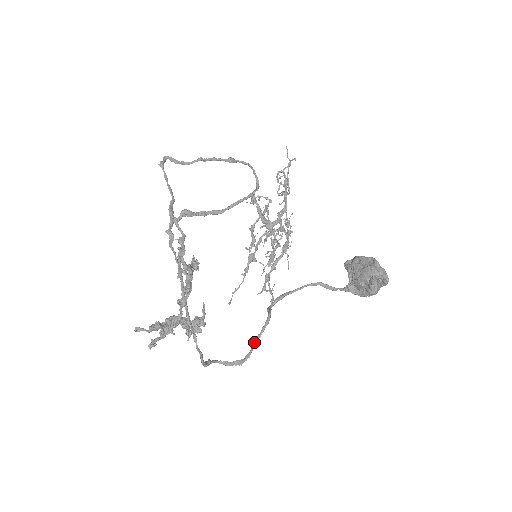
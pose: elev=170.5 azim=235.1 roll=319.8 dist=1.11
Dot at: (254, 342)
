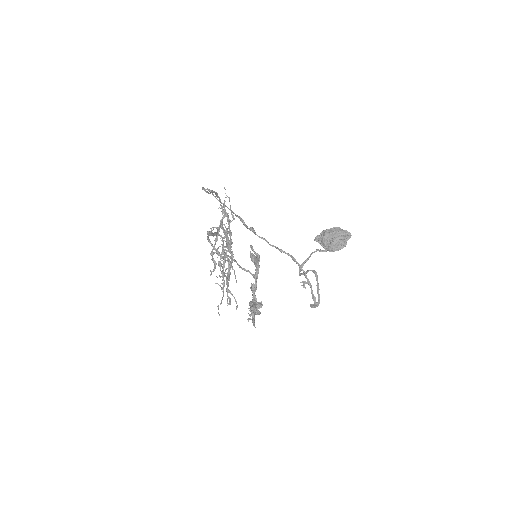
Dot at: (318, 289)
